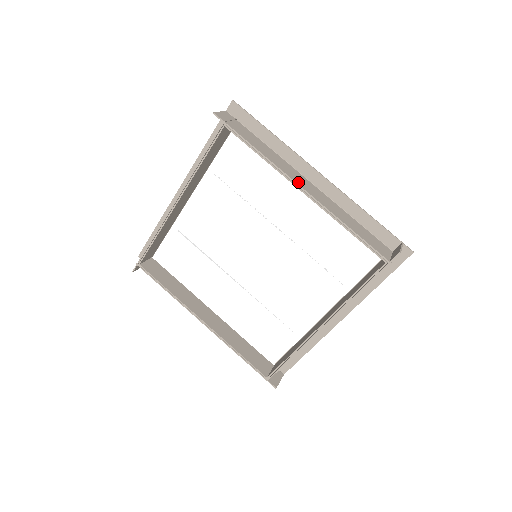
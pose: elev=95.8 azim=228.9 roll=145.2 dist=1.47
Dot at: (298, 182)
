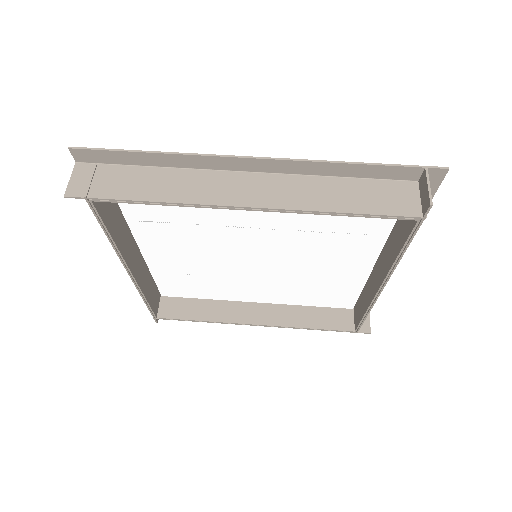
Dot at: (234, 201)
